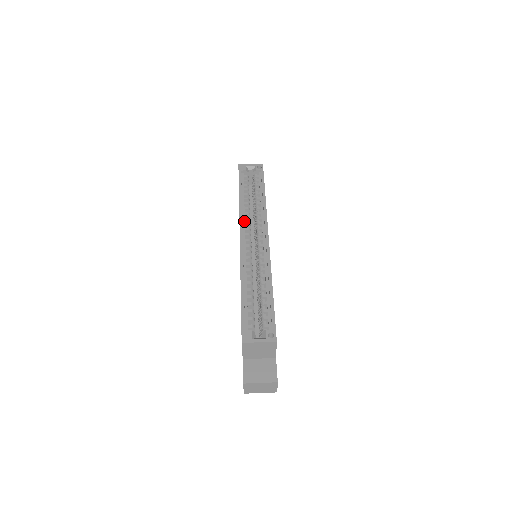
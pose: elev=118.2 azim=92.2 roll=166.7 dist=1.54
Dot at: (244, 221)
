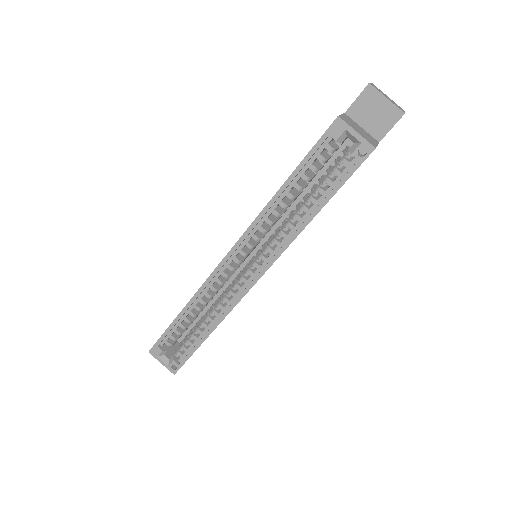
Dot at: (254, 231)
